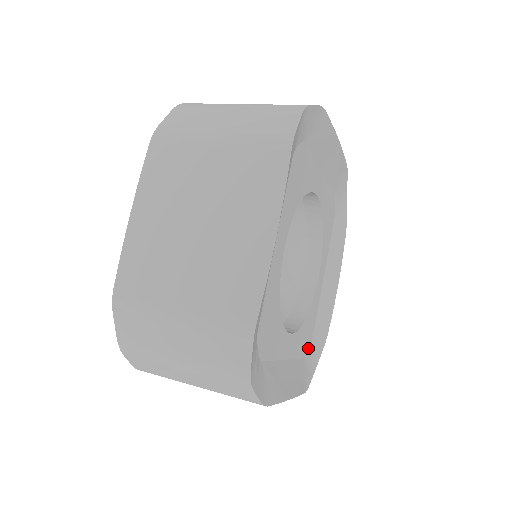
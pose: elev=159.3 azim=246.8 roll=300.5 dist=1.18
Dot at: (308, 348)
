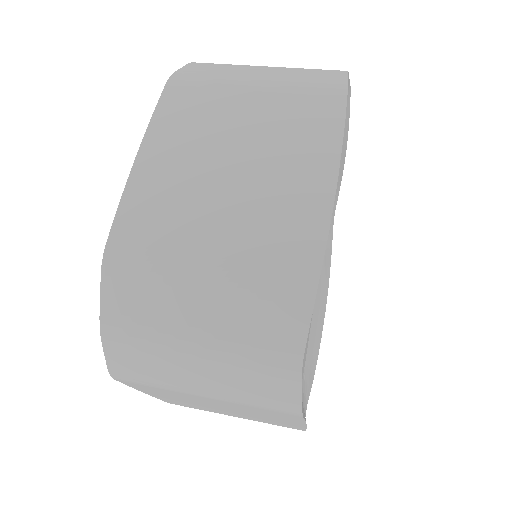
Dot at: occluded
